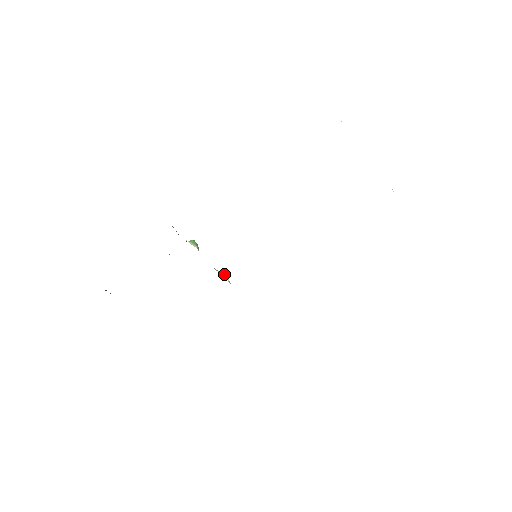
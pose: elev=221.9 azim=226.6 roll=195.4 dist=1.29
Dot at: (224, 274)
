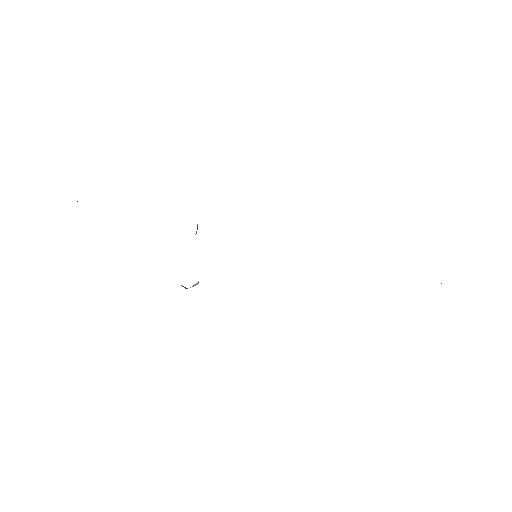
Dot at: occluded
